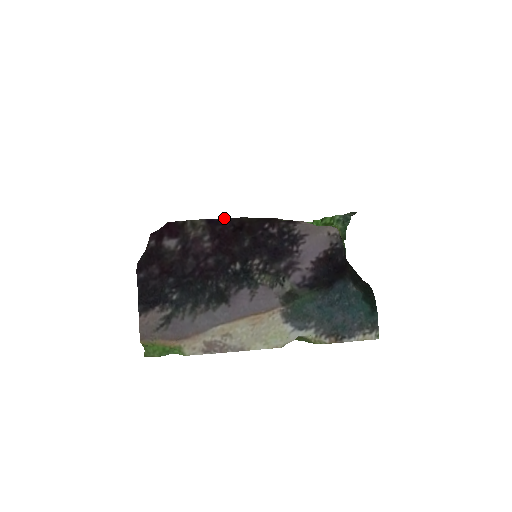
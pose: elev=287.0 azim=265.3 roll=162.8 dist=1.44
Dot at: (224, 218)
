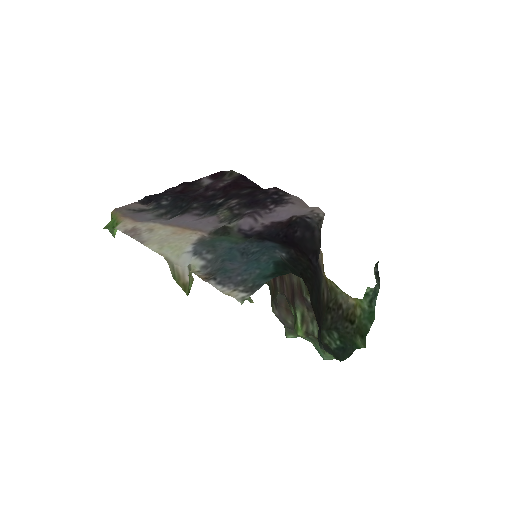
Dot at: occluded
